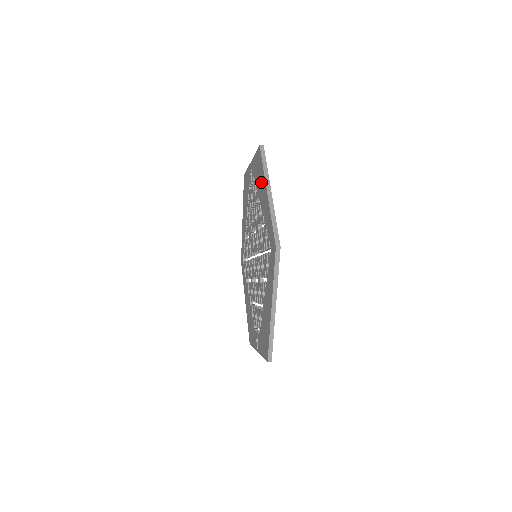
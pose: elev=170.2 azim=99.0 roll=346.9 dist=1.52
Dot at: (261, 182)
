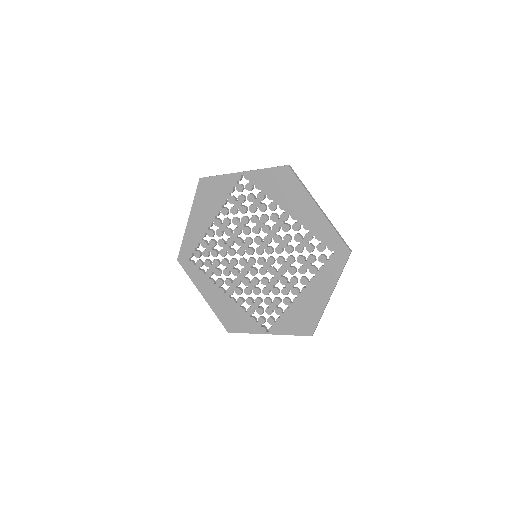
Dot at: (295, 197)
